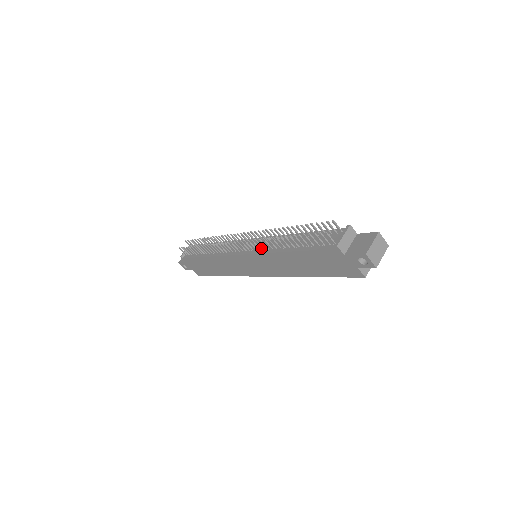
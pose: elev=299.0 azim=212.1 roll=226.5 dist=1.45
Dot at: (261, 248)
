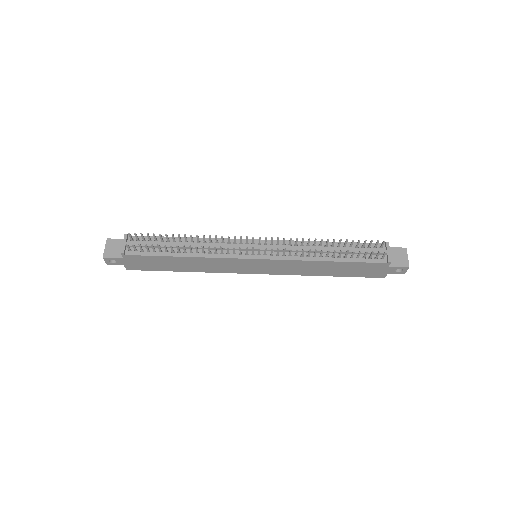
Dot at: (284, 254)
